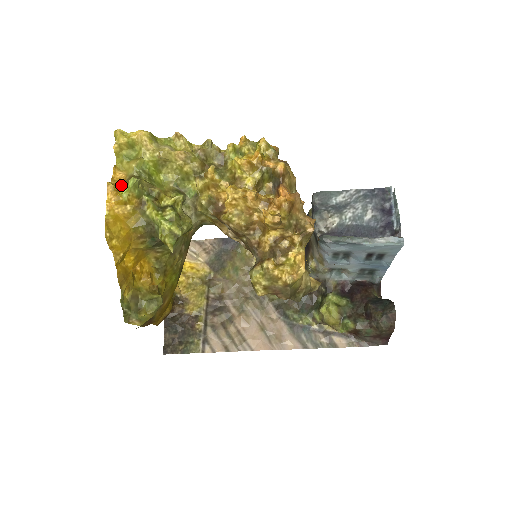
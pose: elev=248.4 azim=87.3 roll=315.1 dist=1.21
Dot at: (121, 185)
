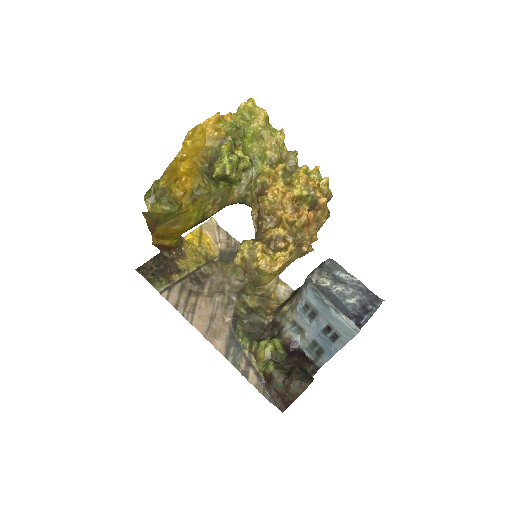
Dot at: occluded
